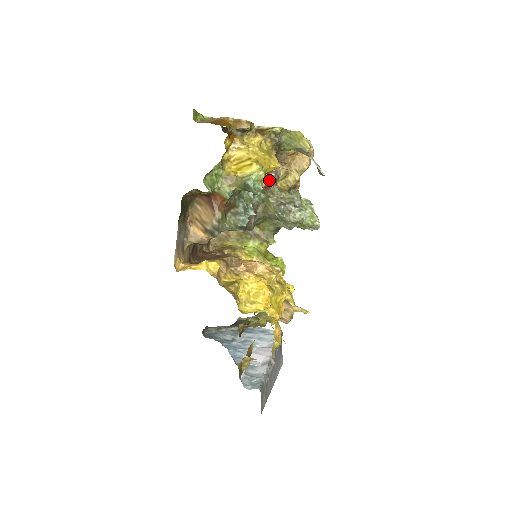
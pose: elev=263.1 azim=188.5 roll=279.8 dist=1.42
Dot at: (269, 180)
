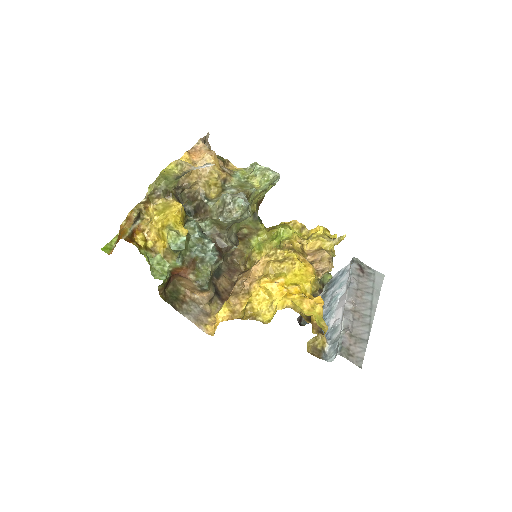
Dot at: (202, 204)
